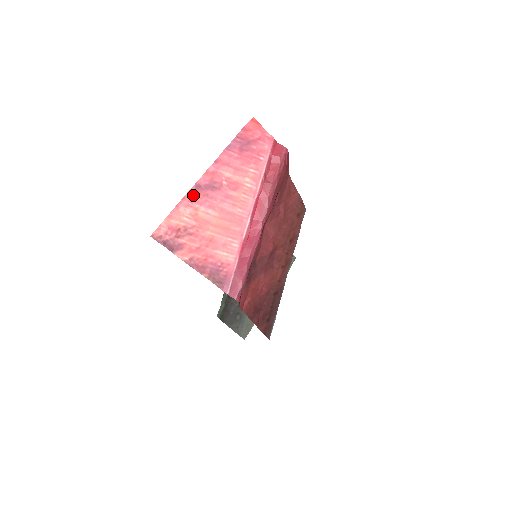
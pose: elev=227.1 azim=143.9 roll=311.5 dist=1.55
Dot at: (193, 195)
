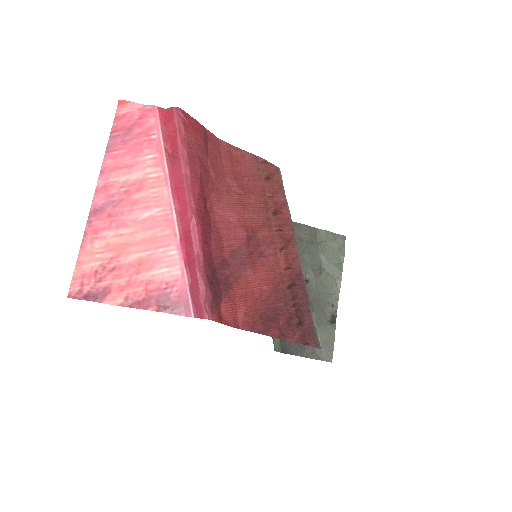
Dot at: (93, 224)
